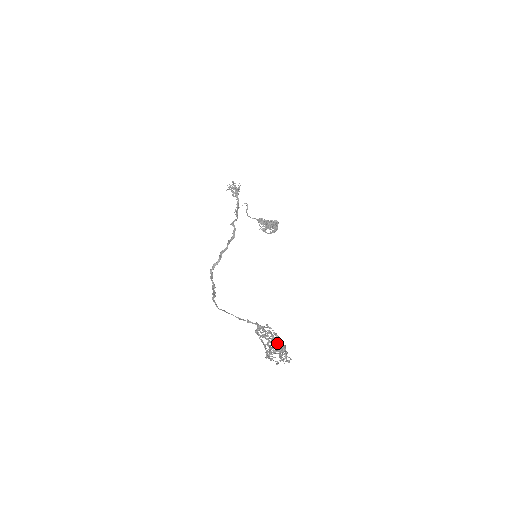
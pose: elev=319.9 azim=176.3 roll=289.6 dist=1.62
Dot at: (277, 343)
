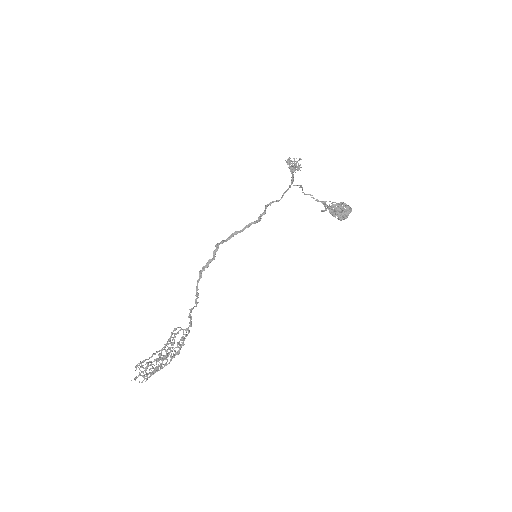
Dot at: (162, 359)
